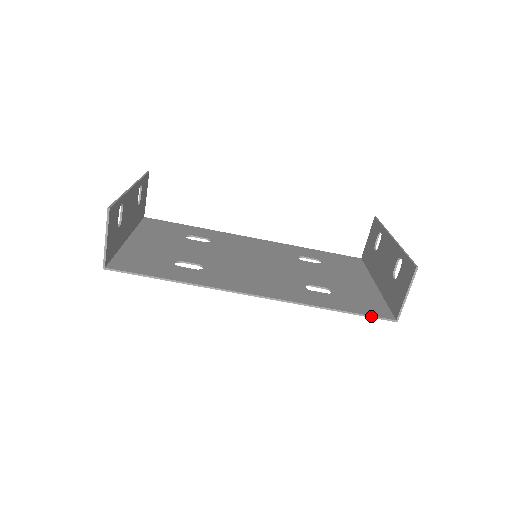
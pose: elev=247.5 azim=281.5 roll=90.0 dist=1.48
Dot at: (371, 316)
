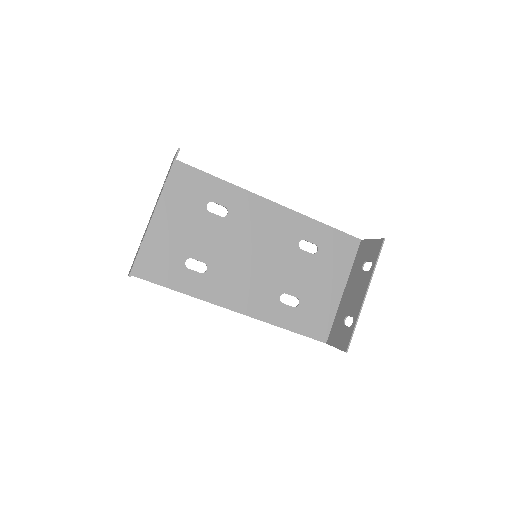
Dot at: occluded
